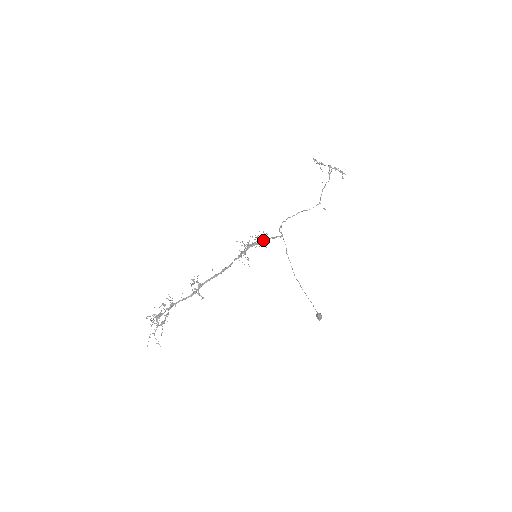
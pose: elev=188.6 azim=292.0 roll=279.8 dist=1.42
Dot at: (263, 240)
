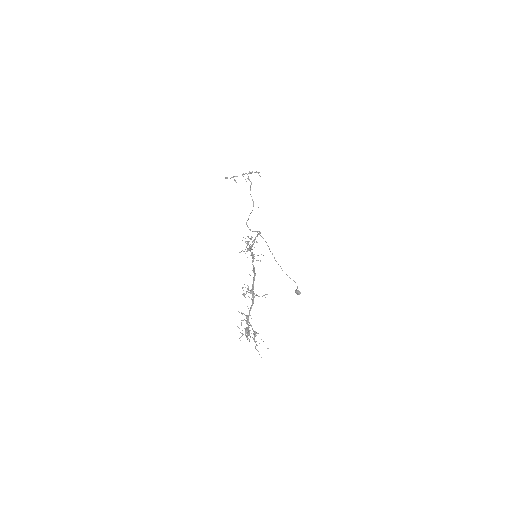
Dot at: (253, 241)
